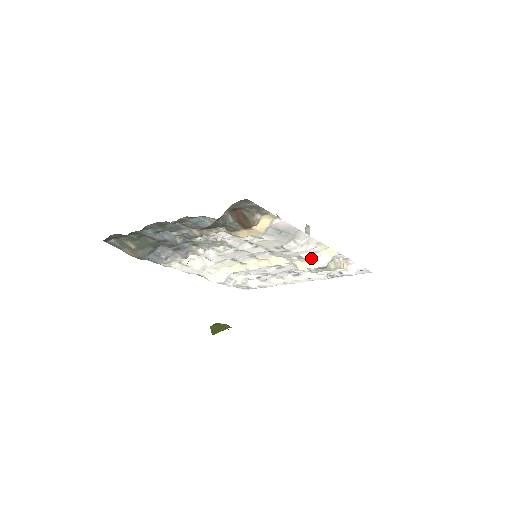
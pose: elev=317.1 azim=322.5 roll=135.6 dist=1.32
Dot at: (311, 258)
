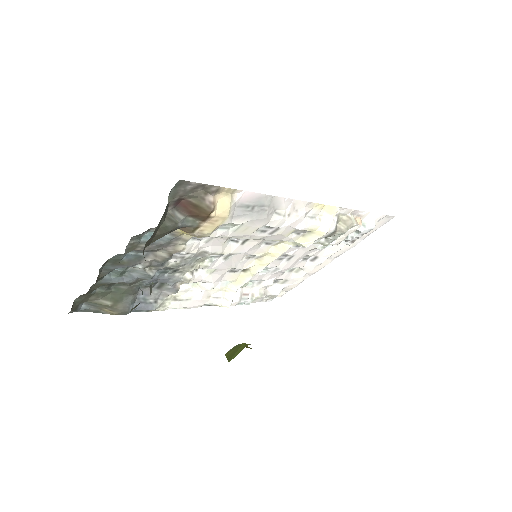
Dot at: (310, 227)
